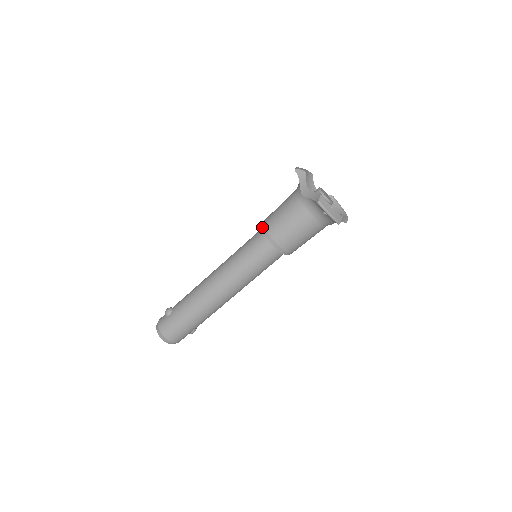
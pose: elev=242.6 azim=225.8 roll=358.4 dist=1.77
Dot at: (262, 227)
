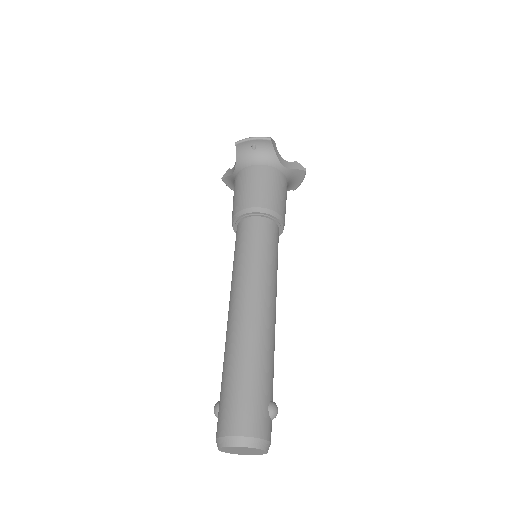
Dot at: (232, 225)
